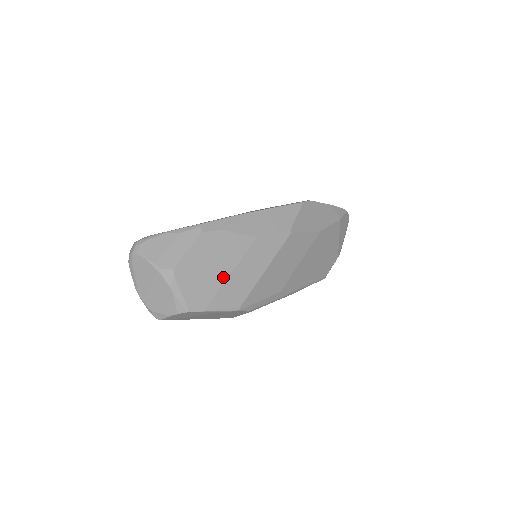
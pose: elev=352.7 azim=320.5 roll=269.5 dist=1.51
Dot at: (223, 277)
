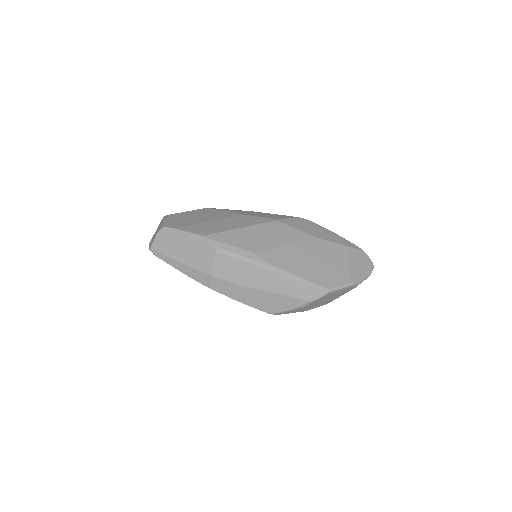
Dot at: (203, 222)
